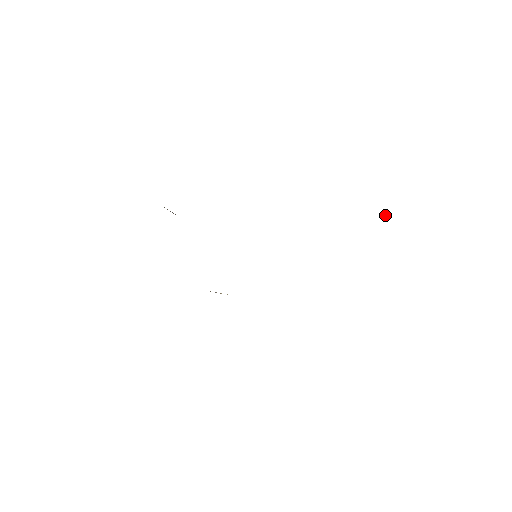
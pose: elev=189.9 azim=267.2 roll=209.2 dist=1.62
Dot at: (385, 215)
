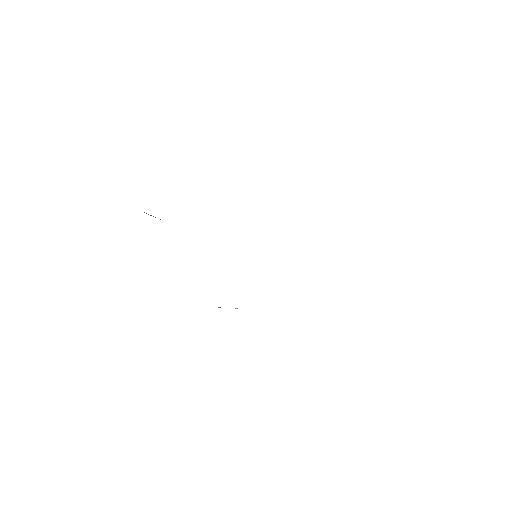
Dot at: occluded
